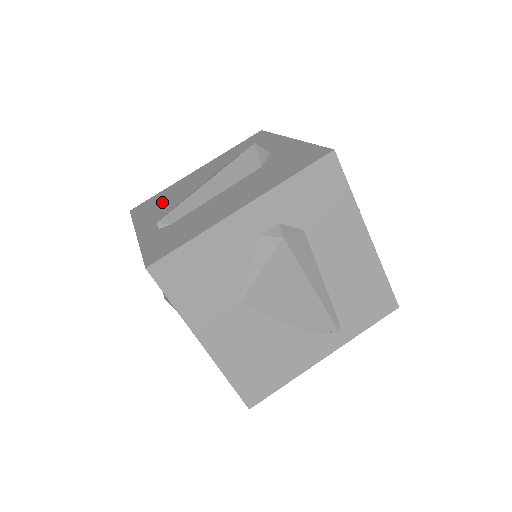
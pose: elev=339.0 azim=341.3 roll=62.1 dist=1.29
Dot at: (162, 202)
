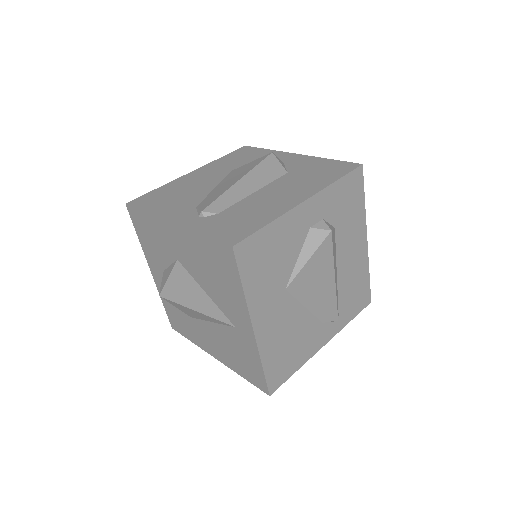
Dot at: (174, 196)
